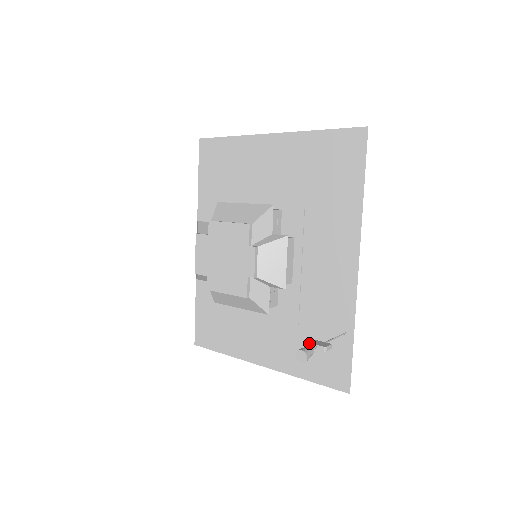
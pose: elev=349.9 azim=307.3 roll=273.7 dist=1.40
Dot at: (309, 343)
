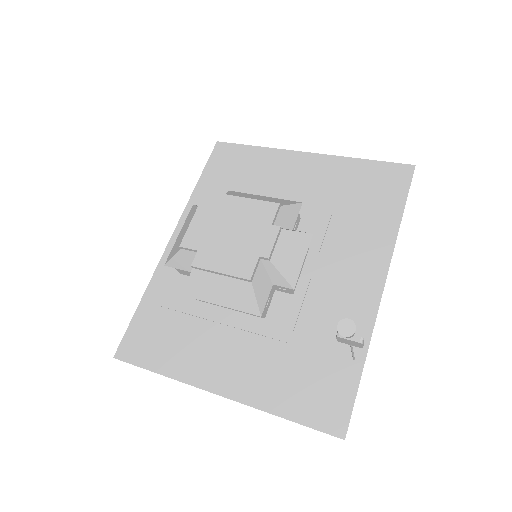
Dot at: occluded
